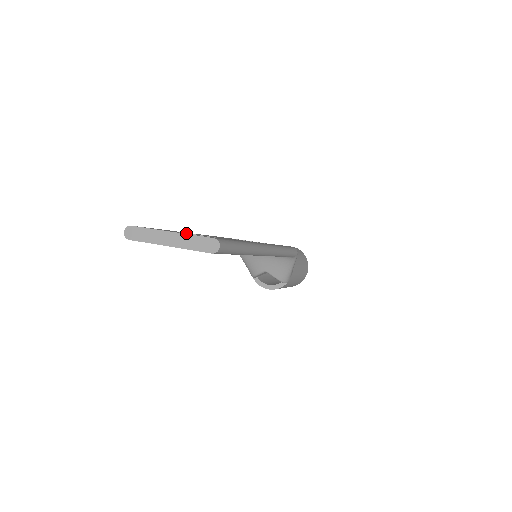
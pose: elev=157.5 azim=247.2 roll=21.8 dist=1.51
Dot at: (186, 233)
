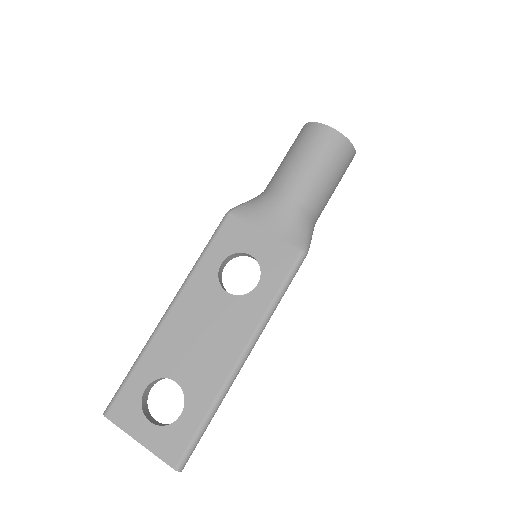
Dot at: (156, 380)
